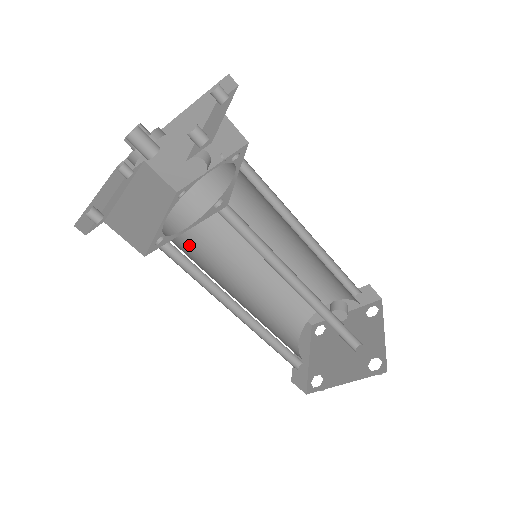
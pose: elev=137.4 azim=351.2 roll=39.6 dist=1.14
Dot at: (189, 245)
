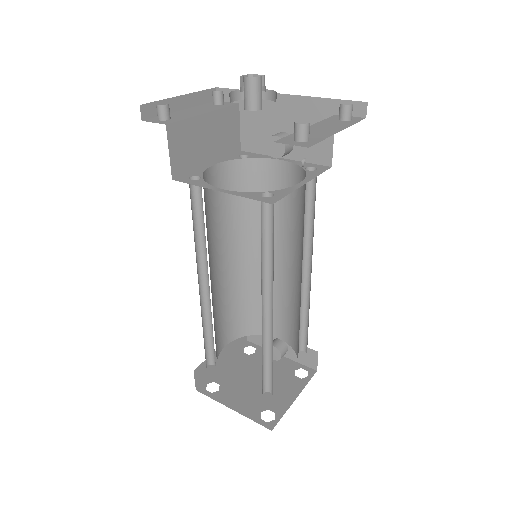
Dot at: (213, 200)
